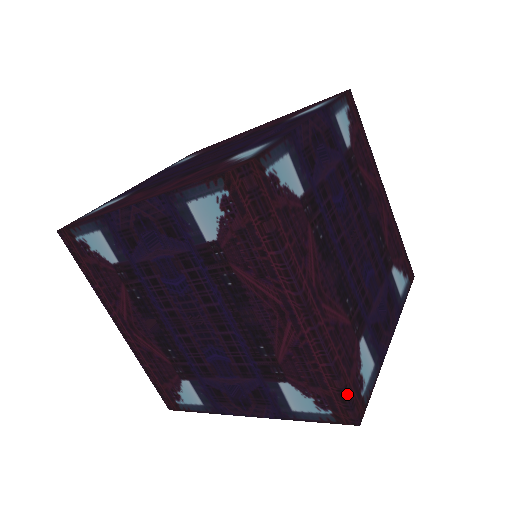
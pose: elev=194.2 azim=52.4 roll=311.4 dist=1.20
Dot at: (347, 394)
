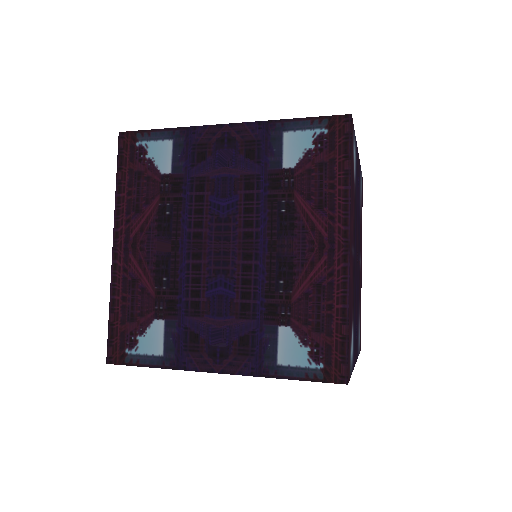
Dot at: (348, 344)
